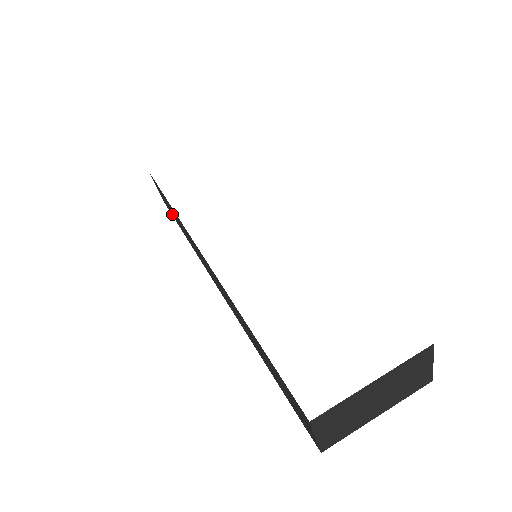
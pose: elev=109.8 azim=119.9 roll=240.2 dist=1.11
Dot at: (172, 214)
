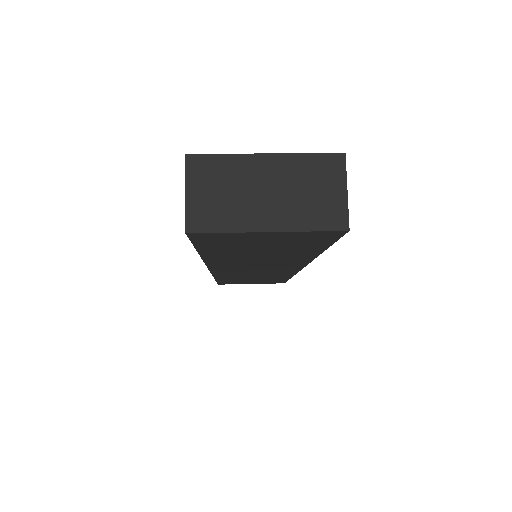
Dot at: occluded
